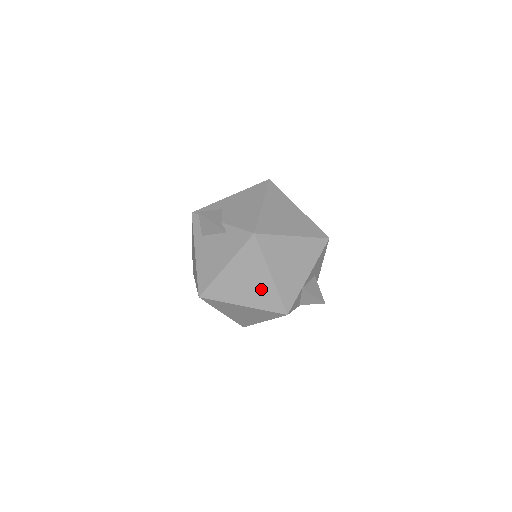
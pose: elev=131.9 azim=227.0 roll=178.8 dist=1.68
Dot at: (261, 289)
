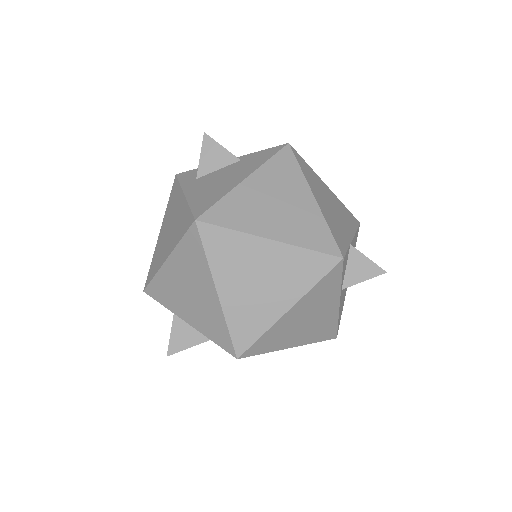
Dot at: (300, 215)
